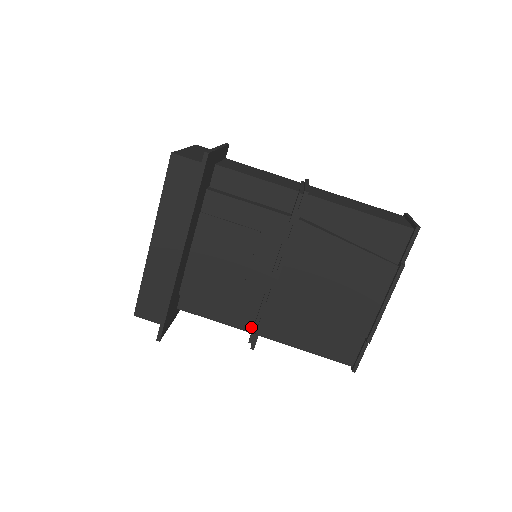
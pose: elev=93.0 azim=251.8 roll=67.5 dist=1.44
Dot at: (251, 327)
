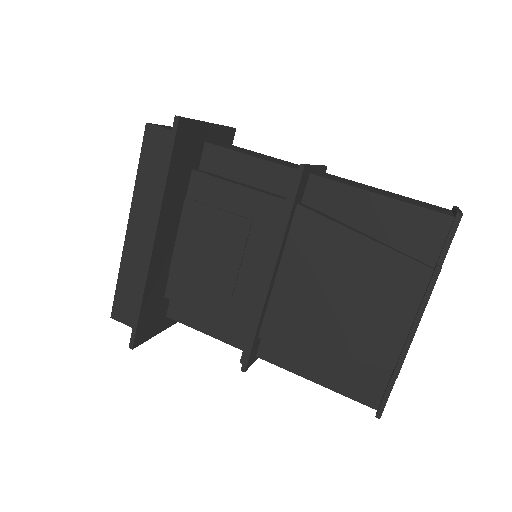
Dot at: occluded
